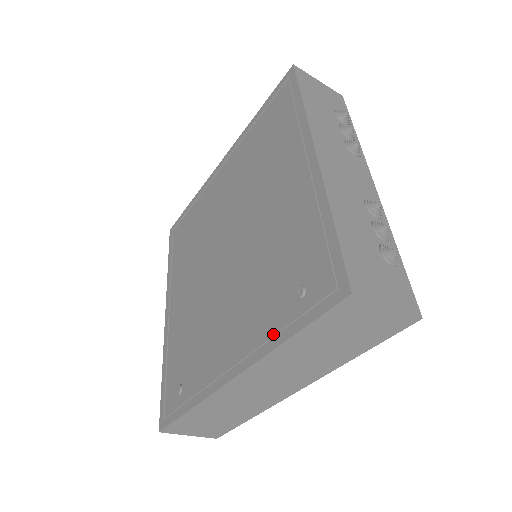
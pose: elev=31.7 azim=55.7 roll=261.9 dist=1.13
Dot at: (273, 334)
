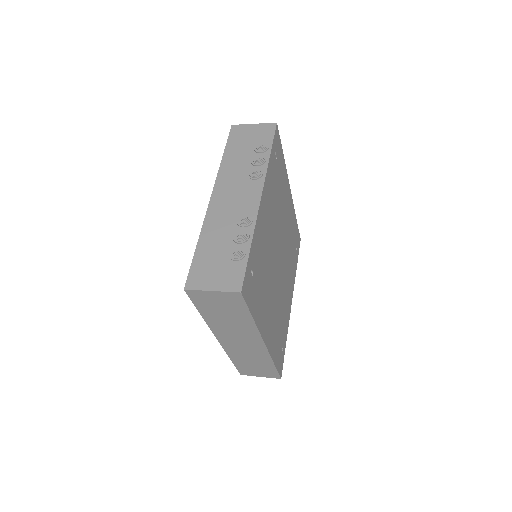
Dot at: occluded
